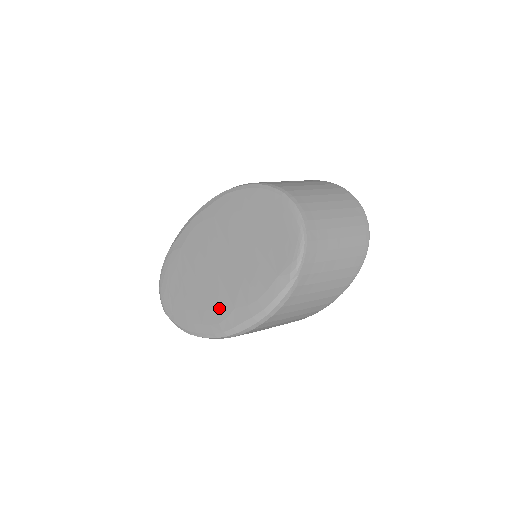
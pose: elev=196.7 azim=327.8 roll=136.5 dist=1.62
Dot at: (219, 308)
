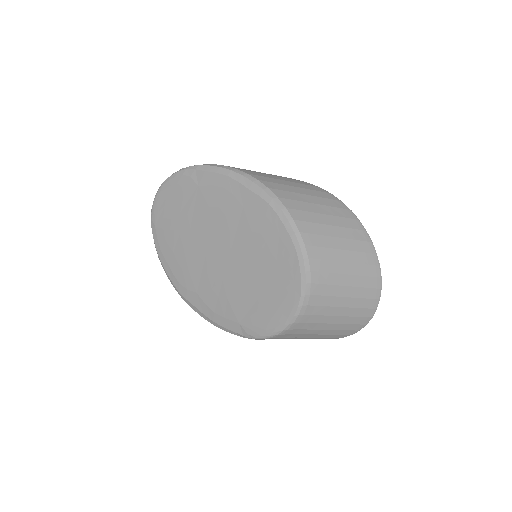
Dot at: (187, 276)
